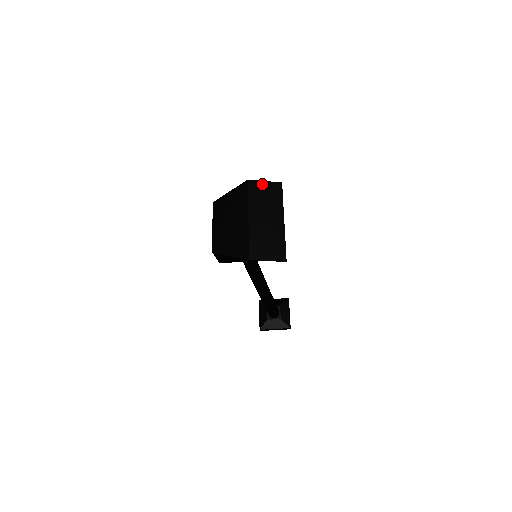
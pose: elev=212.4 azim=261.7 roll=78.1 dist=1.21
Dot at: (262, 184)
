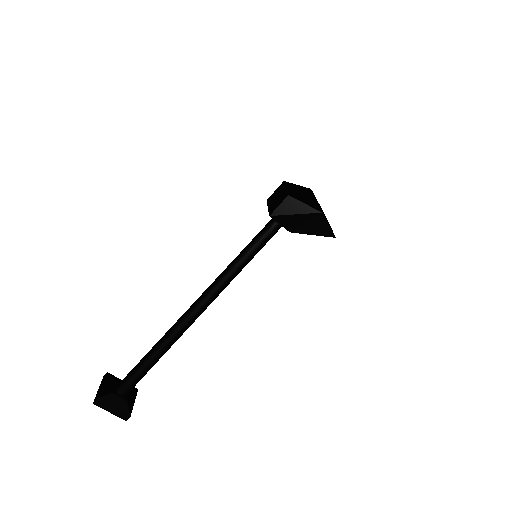
Dot at: occluded
